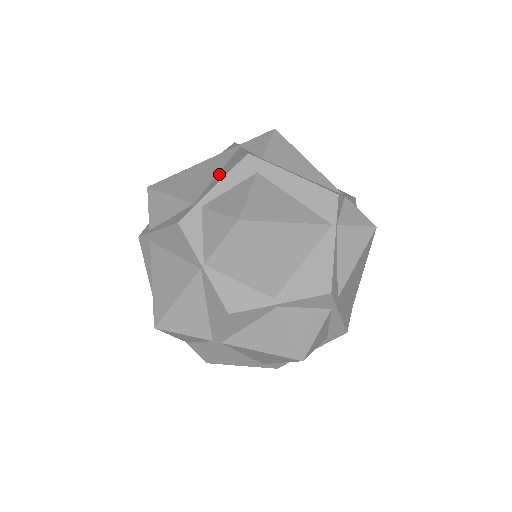
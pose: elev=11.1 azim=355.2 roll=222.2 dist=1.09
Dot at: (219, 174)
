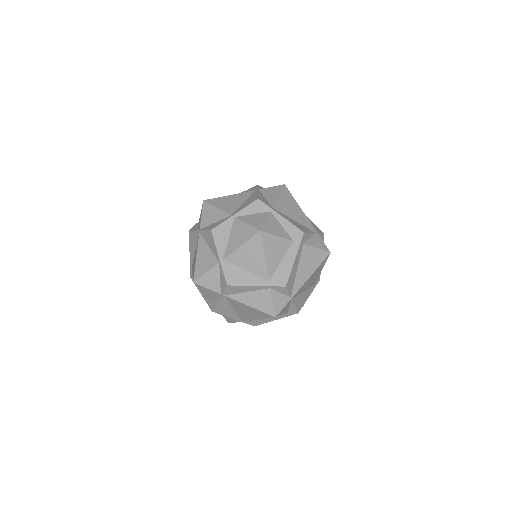
Dot at: occluded
